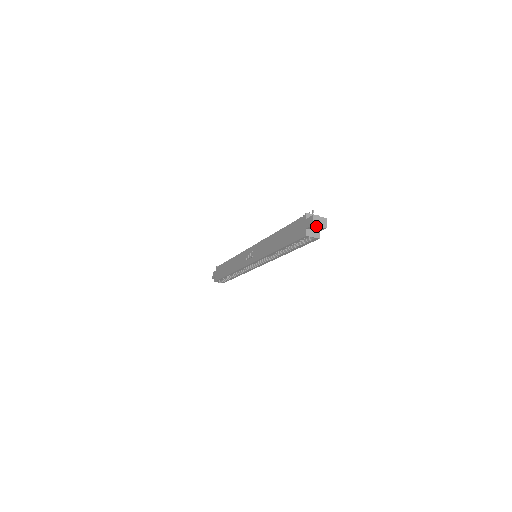
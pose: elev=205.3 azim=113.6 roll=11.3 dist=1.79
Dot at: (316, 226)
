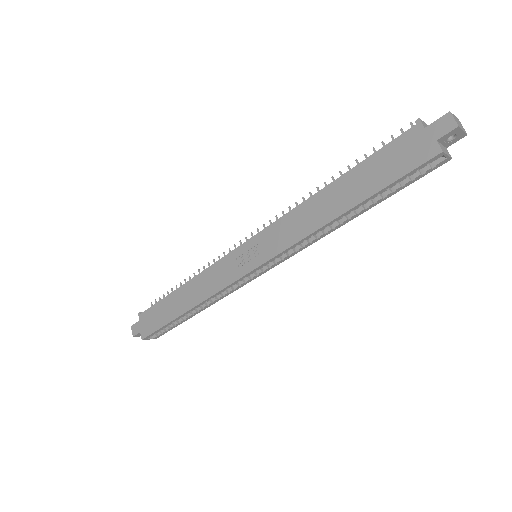
Dot at: (458, 130)
